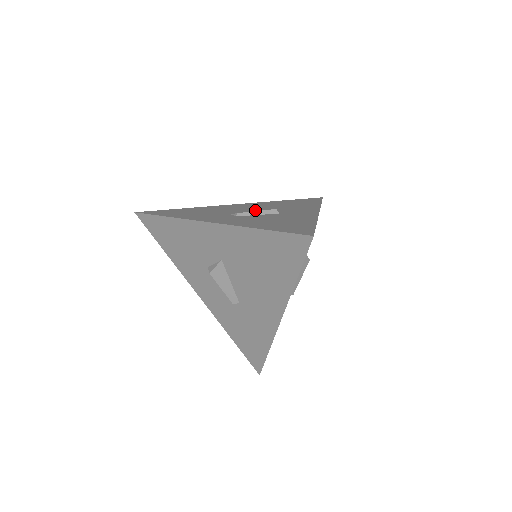
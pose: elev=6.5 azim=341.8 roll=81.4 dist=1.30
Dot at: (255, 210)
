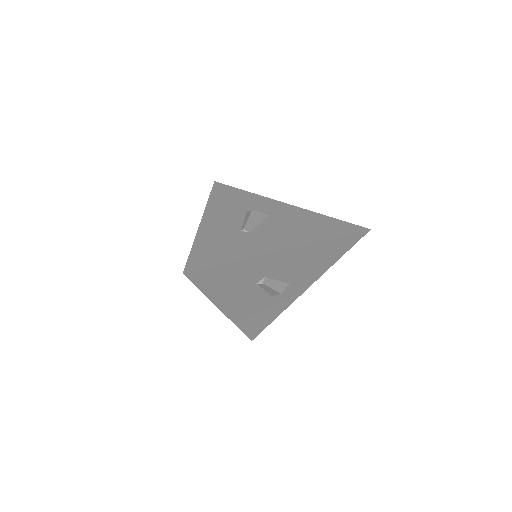
Dot at: occluded
